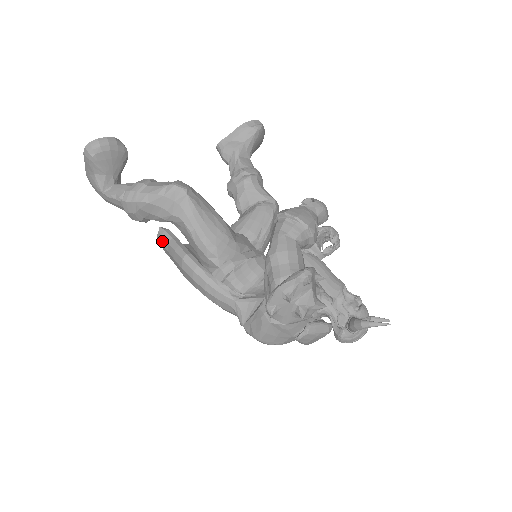
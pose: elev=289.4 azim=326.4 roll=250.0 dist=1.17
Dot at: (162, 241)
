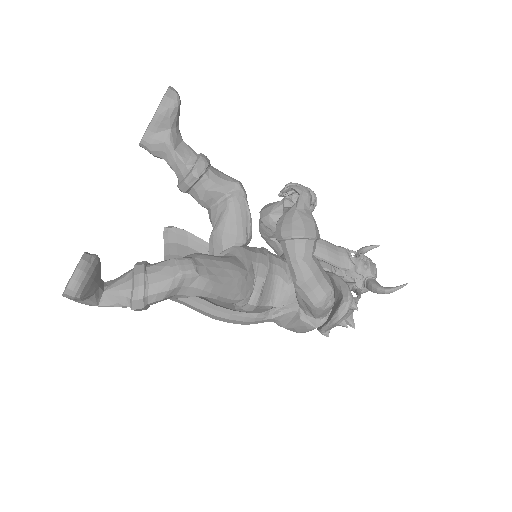
Dot at: (172, 299)
